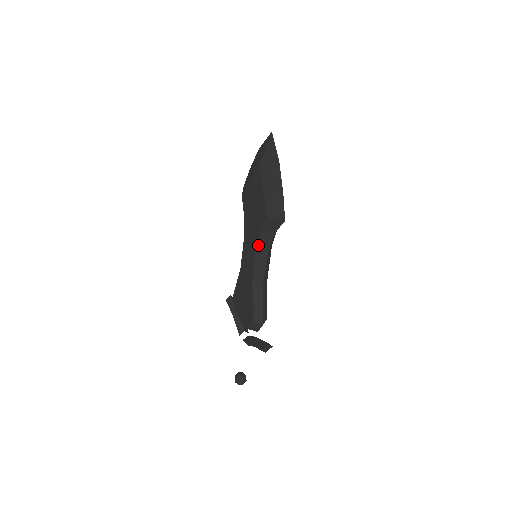
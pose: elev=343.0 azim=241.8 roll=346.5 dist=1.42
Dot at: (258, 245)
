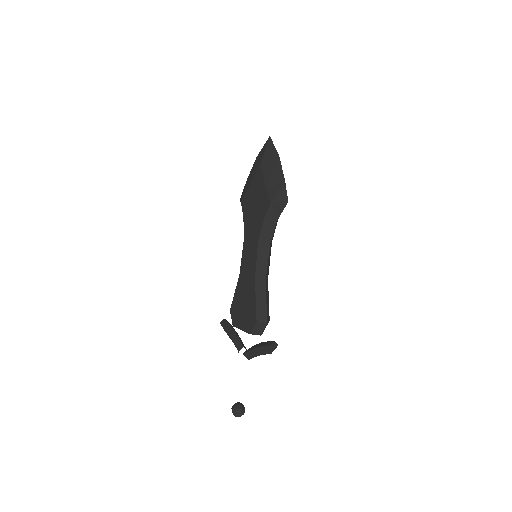
Dot at: (261, 237)
